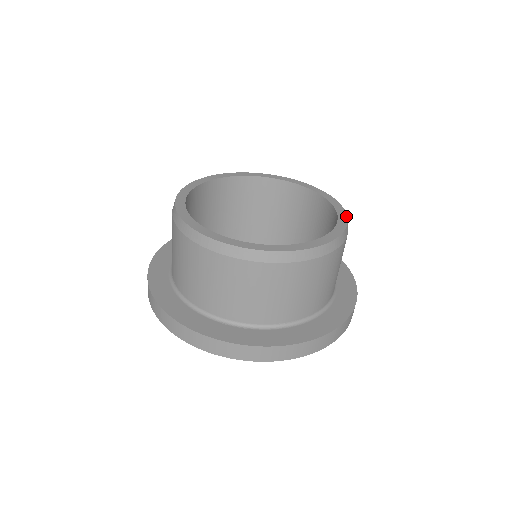
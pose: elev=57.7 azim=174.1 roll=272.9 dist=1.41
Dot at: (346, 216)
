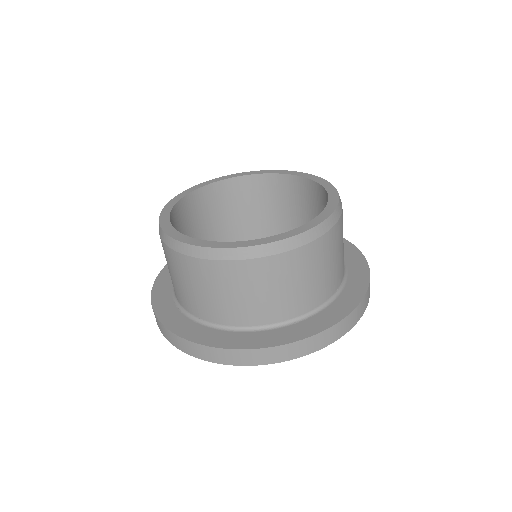
Dot at: (304, 231)
